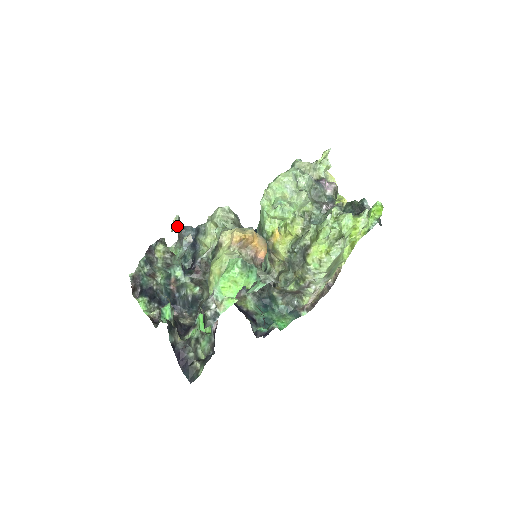
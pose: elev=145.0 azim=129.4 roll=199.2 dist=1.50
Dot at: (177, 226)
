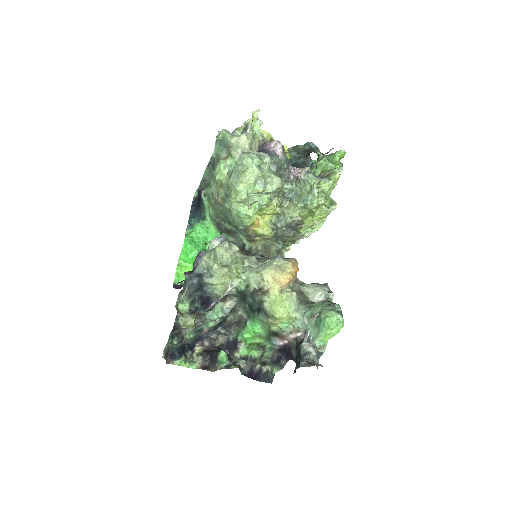
Dot at: occluded
